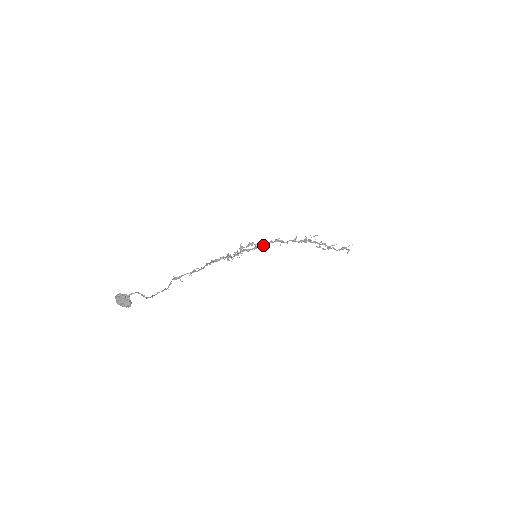
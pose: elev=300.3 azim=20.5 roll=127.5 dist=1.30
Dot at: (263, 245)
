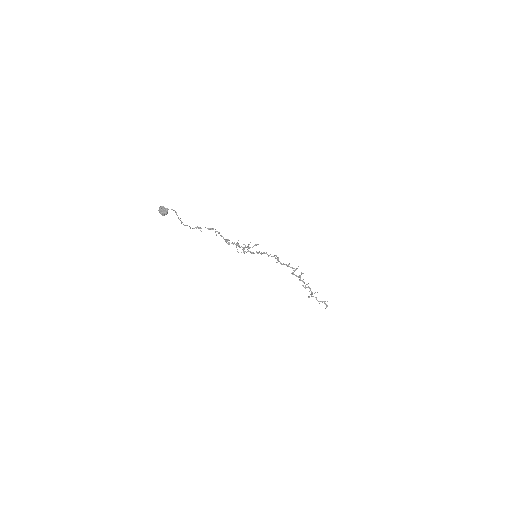
Dot at: occluded
